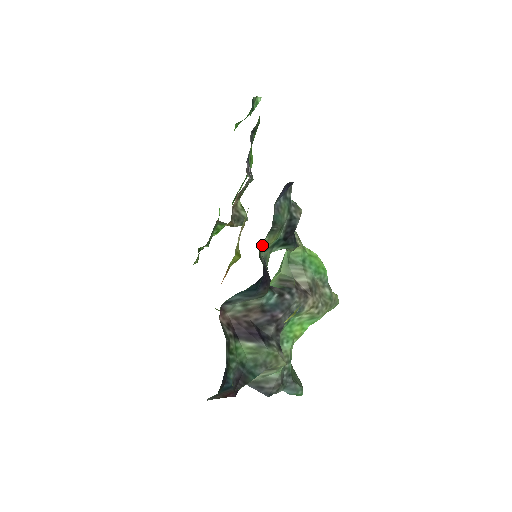
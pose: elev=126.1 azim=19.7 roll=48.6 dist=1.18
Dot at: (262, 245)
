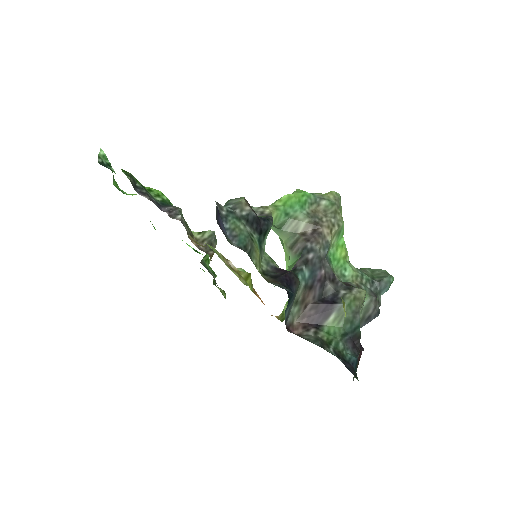
Dot at: (257, 268)
